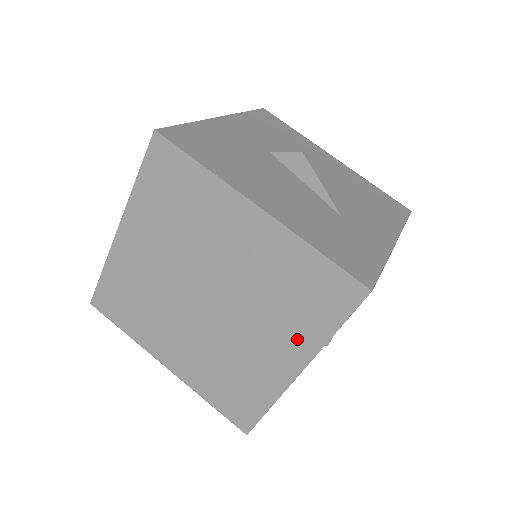
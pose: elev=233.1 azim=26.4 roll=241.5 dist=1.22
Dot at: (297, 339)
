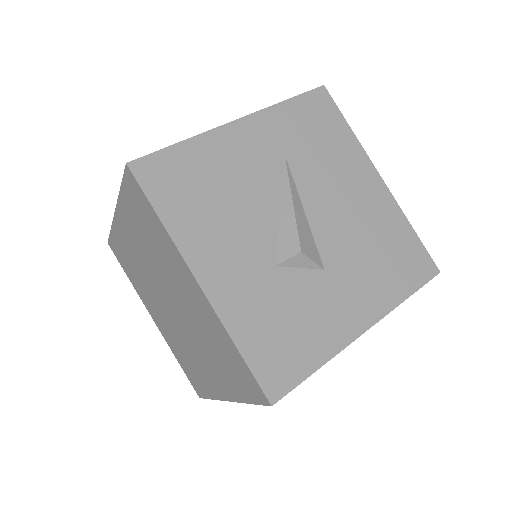
Dot at: (173, 259)
